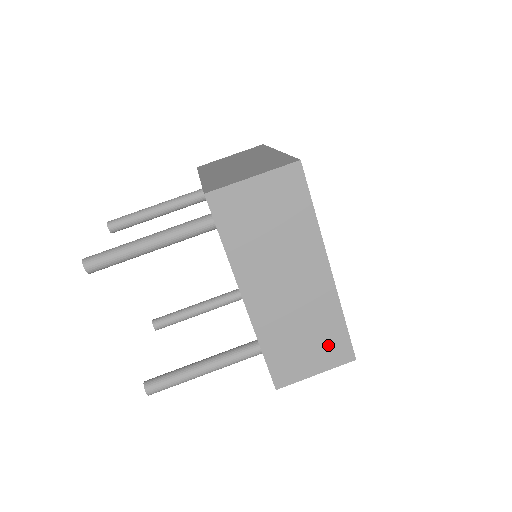
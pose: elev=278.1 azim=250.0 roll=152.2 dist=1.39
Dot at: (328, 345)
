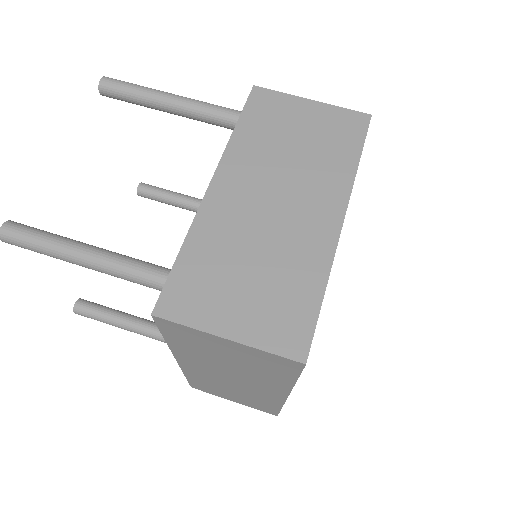
Dot at: (255, 404)
